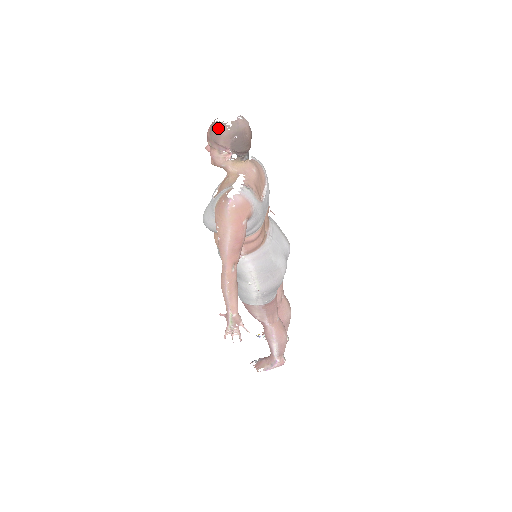
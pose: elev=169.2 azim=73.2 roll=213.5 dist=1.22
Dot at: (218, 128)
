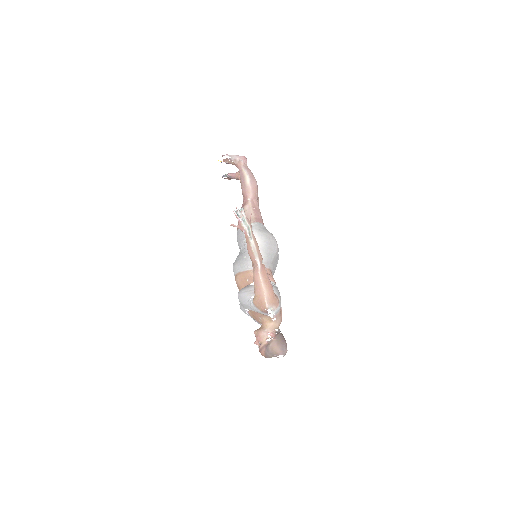
Dot at: occluded
